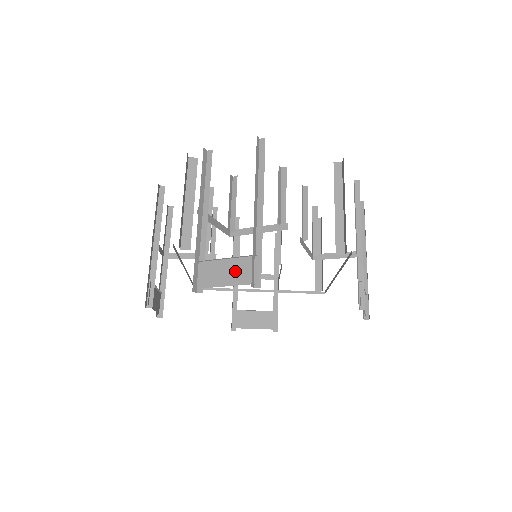
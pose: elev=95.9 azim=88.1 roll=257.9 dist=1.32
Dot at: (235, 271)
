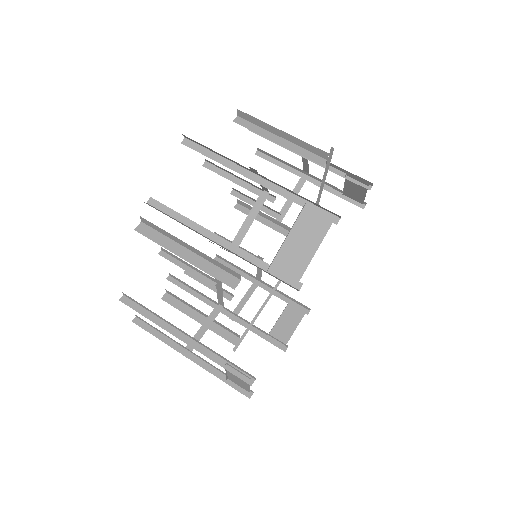
Dot at: (306, 235)
